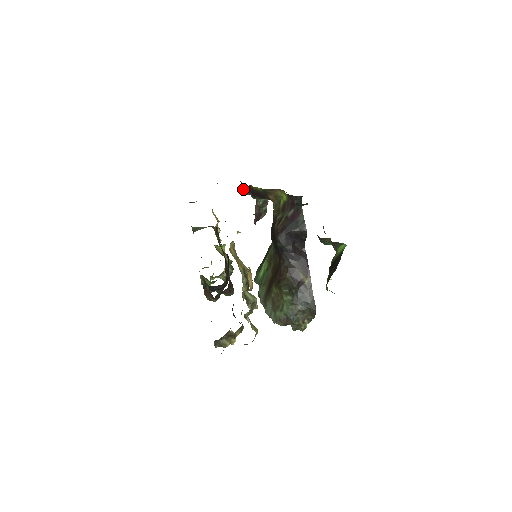
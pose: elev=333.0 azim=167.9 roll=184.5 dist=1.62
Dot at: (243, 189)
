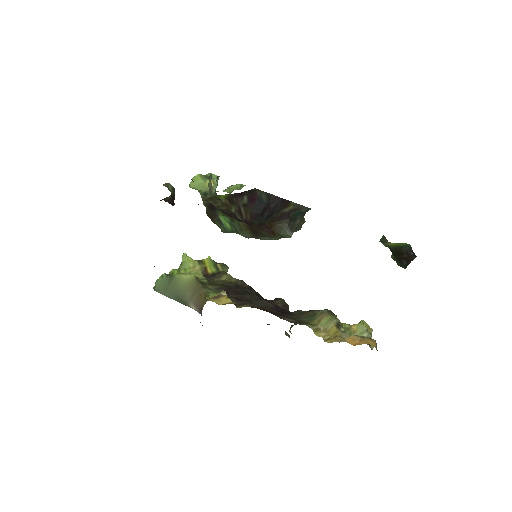
Dot at: occluded
